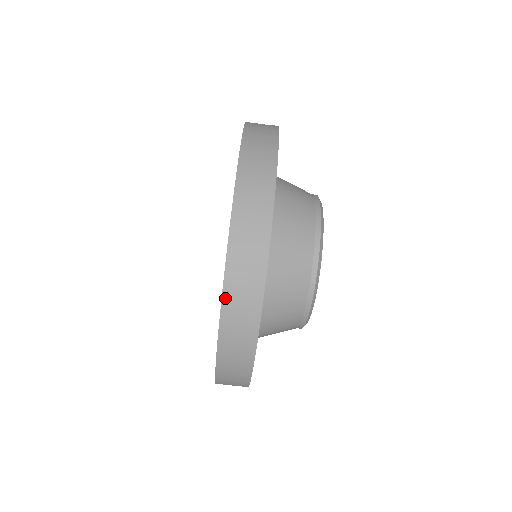
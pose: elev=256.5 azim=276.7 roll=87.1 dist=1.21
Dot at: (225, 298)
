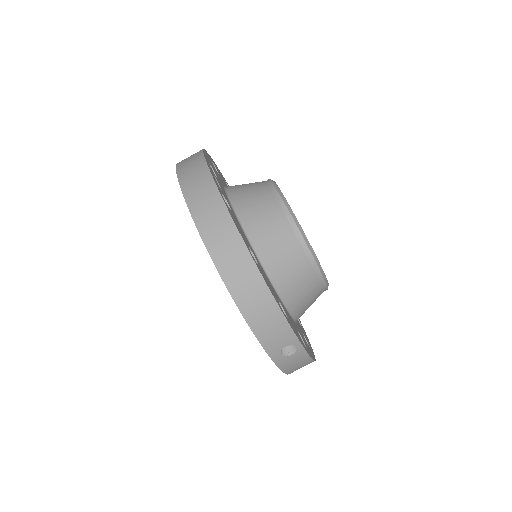
Dot at: (181, 181)
